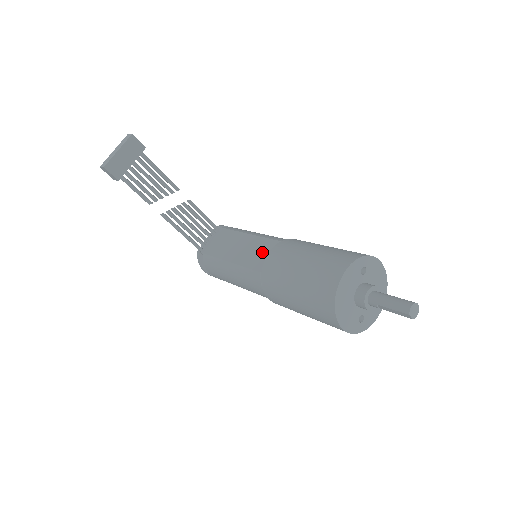
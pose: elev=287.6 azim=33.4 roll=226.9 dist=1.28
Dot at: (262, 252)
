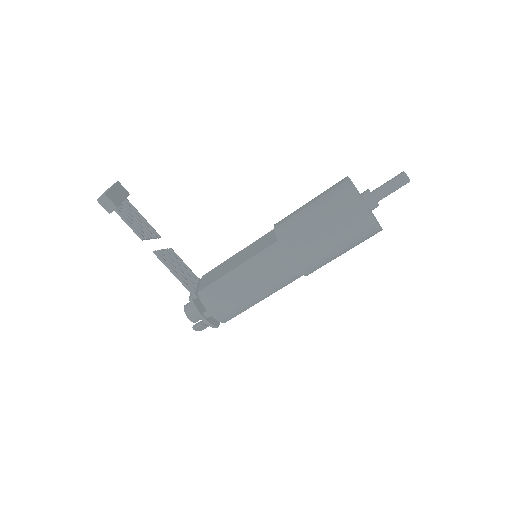
Dot at: (263, 241)
